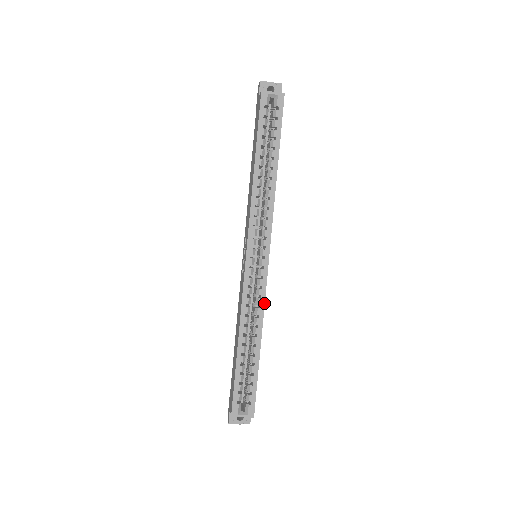
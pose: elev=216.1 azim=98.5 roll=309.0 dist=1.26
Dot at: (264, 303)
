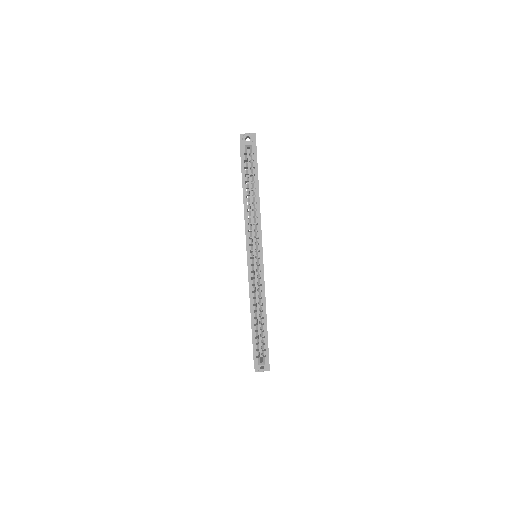
Dot at: (264, 288)
